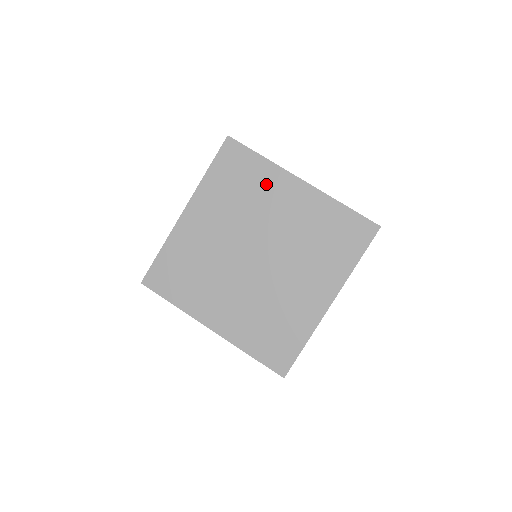
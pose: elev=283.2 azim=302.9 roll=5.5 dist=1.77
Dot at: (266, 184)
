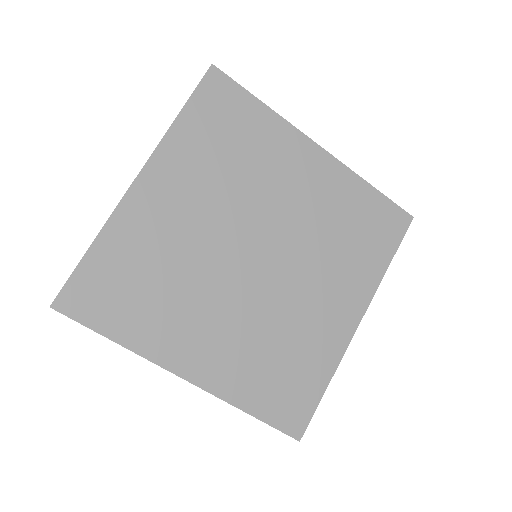
Dot at: (271, 147)
